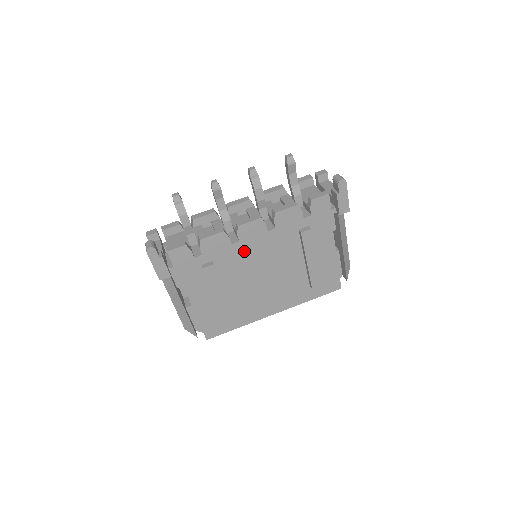
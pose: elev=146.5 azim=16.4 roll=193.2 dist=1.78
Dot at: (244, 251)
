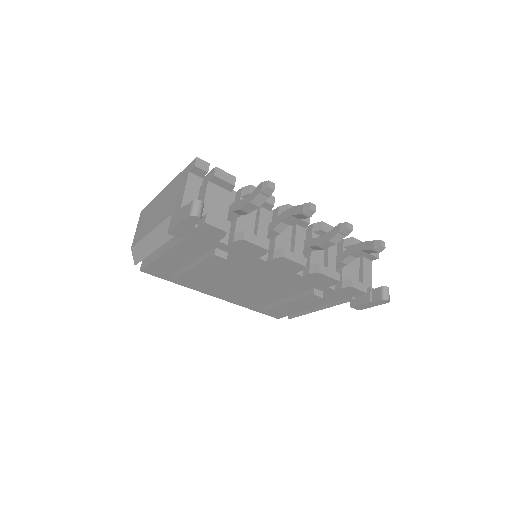
Dot at: (260, 266)
